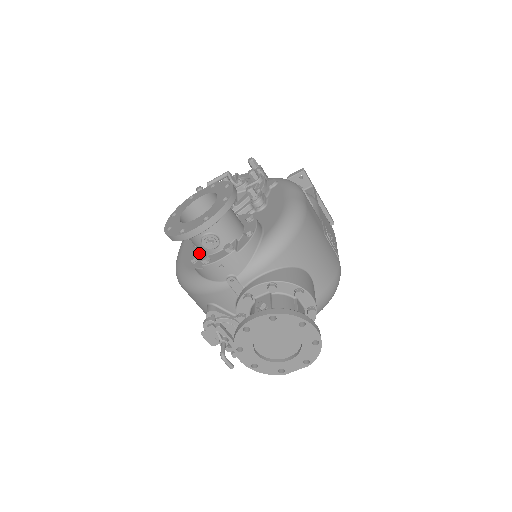
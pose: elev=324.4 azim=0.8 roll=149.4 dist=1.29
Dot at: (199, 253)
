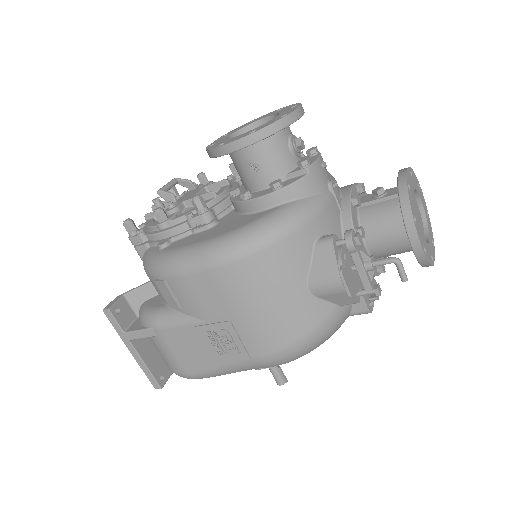
Dot at: (267, 189)
